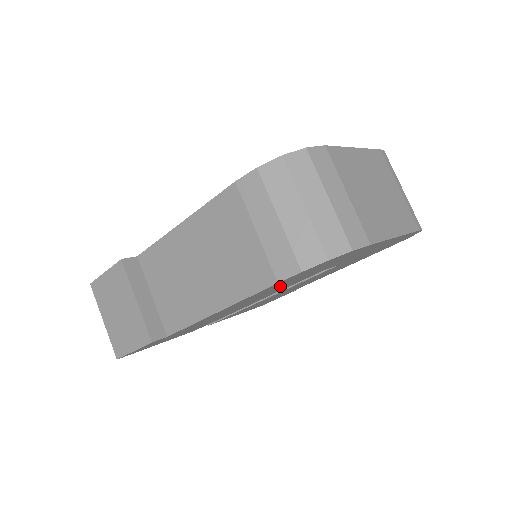
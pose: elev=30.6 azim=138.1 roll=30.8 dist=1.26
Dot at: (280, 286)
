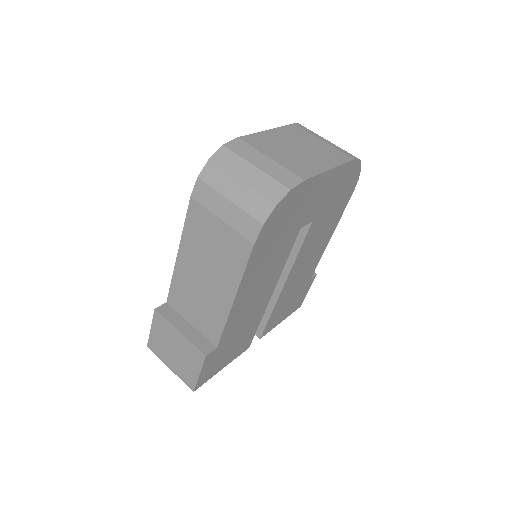
Dot at: (269, 255)
